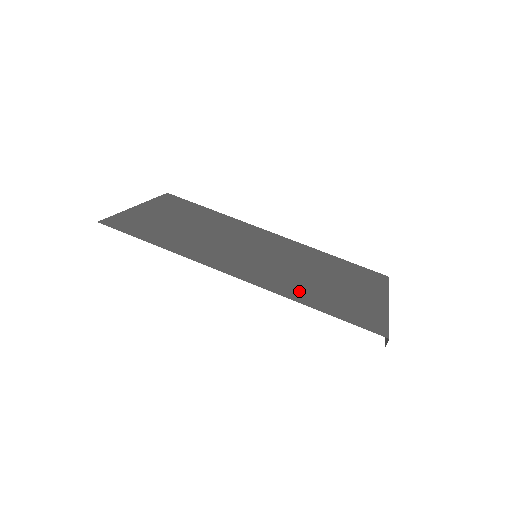
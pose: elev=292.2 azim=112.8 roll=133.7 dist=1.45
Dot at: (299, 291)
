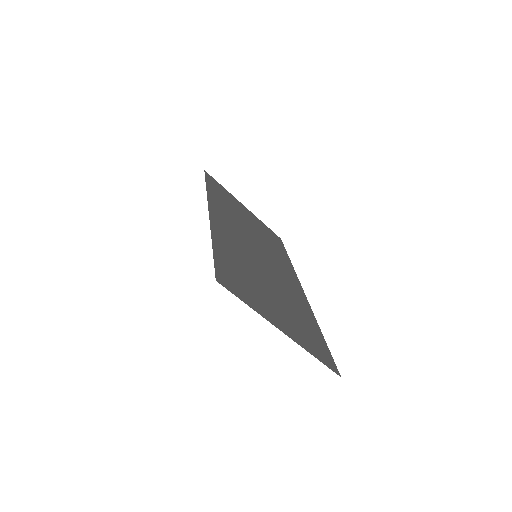
Dot at: (229, 247)
